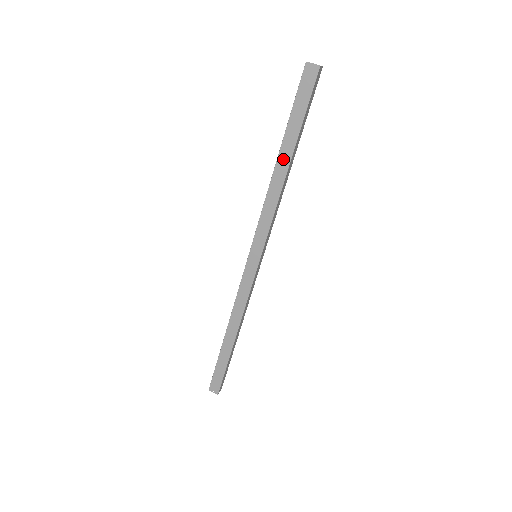
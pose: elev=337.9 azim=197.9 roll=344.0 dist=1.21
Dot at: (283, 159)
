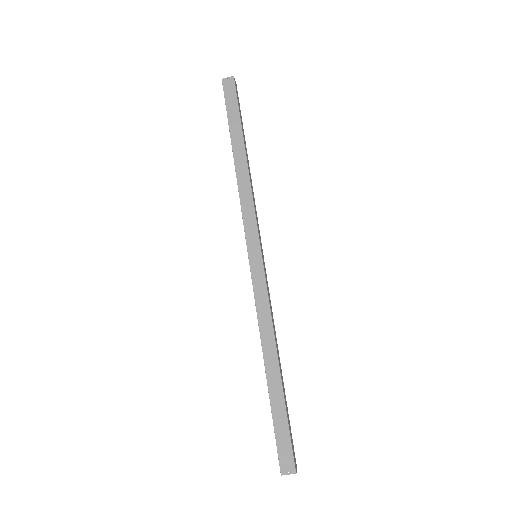
Dot at: (238, 151)
